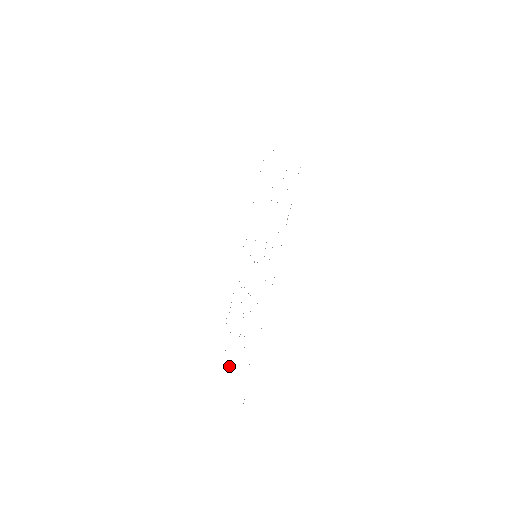
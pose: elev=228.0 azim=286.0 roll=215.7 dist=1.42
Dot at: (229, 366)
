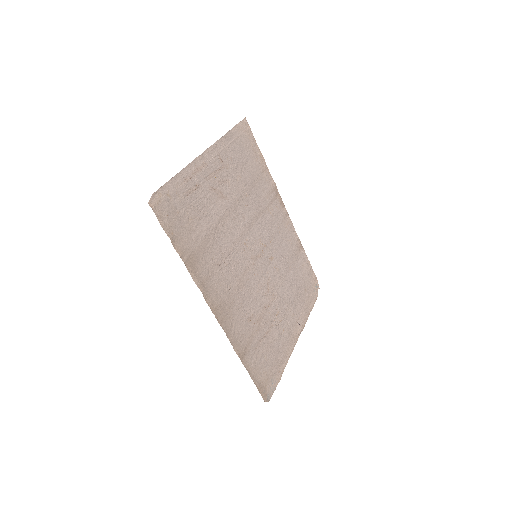
Dot at: (298, 334)
